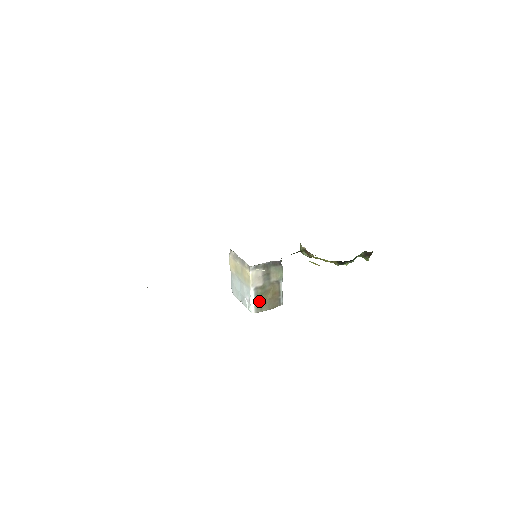
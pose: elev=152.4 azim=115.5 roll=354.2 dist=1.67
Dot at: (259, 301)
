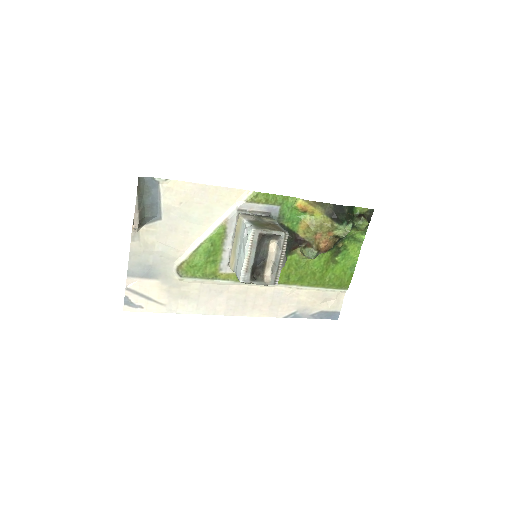
Dot at: (257, 225)
